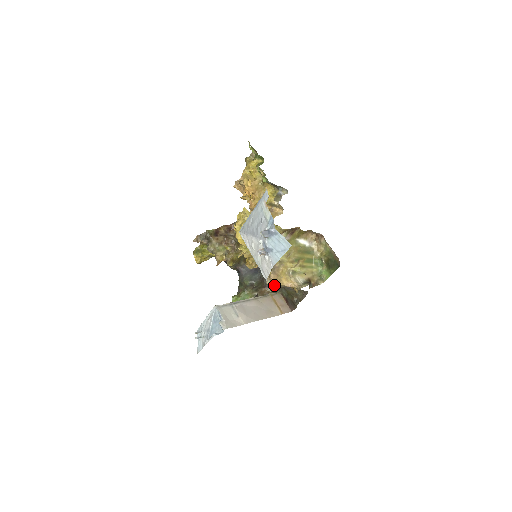
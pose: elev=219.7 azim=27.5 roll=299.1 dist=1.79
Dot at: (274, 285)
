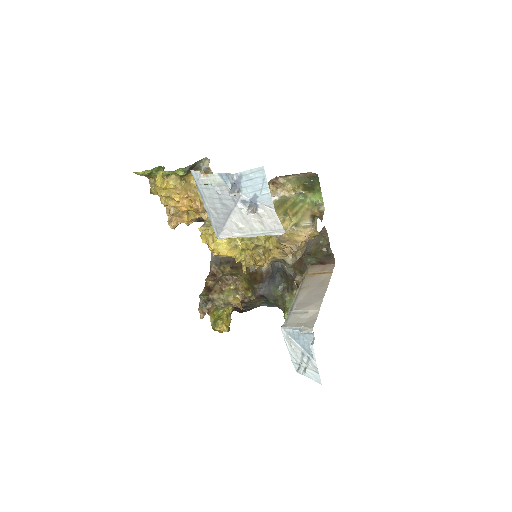
Dot at: (296, 248)
